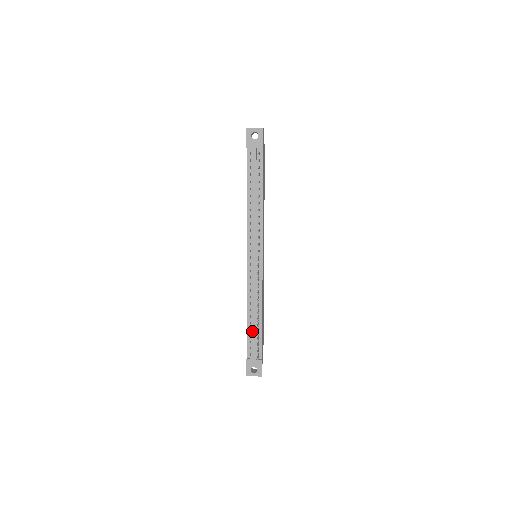
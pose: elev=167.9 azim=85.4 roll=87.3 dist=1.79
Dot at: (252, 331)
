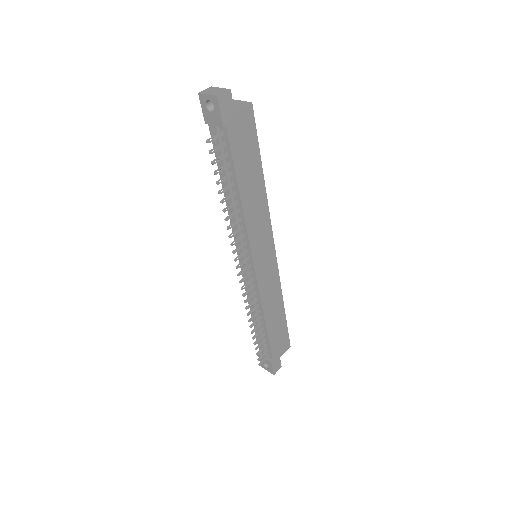
Dot at: occluded
